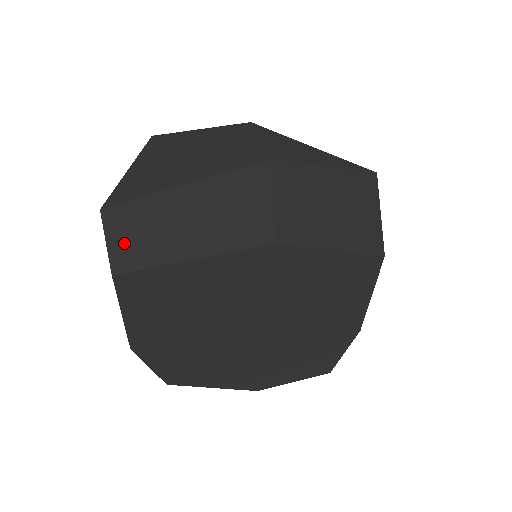
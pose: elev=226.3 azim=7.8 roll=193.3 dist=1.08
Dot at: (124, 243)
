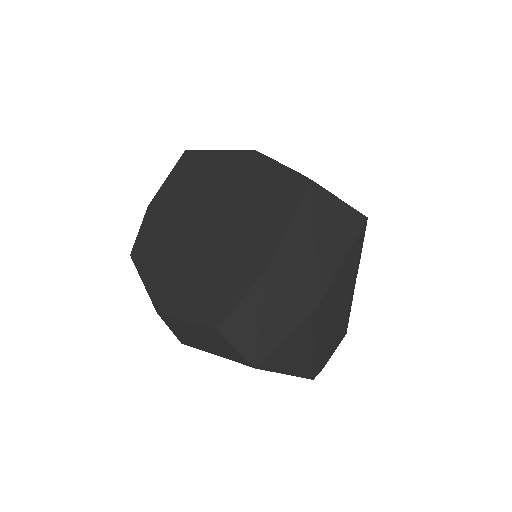
Dot at: occluded
